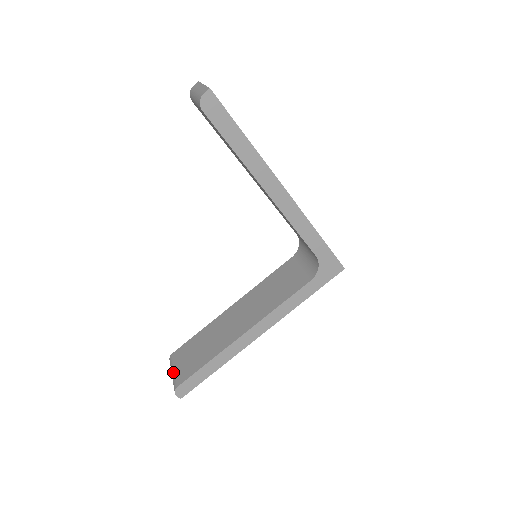
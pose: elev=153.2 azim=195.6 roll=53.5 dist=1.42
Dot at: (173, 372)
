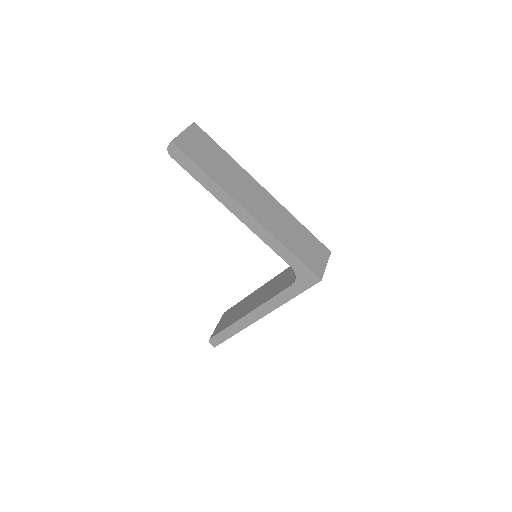
Dot at: (216, 327)
